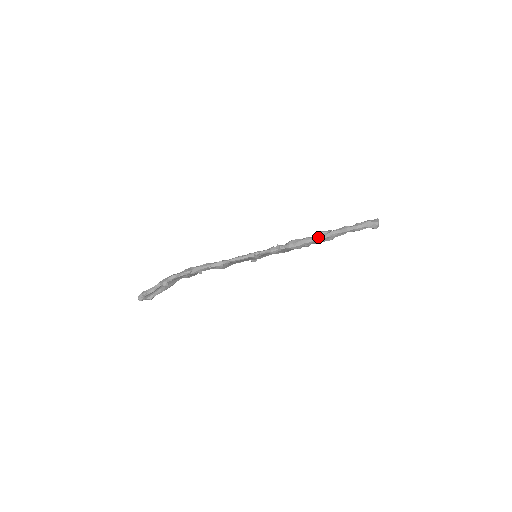
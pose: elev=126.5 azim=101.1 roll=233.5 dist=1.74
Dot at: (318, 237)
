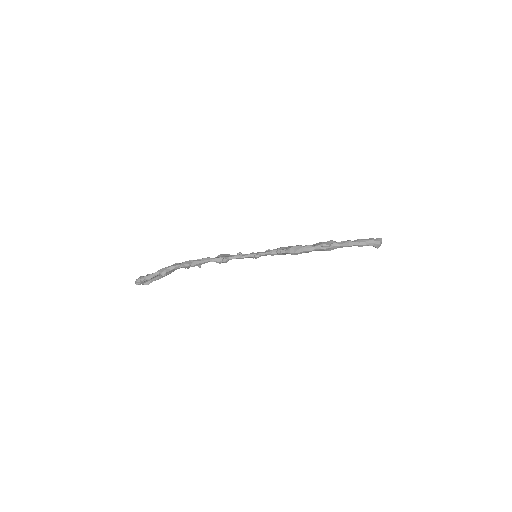
Dot at: (320, 247)
